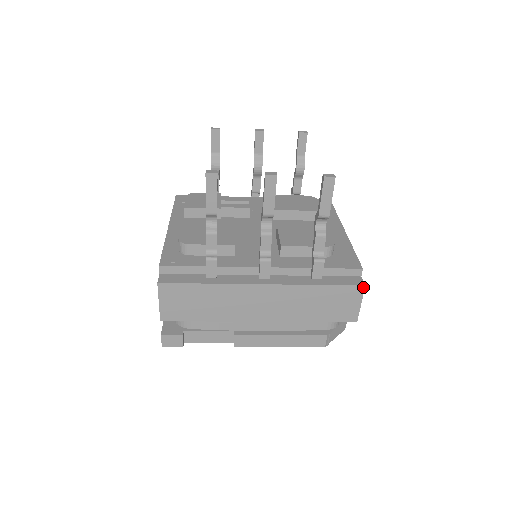
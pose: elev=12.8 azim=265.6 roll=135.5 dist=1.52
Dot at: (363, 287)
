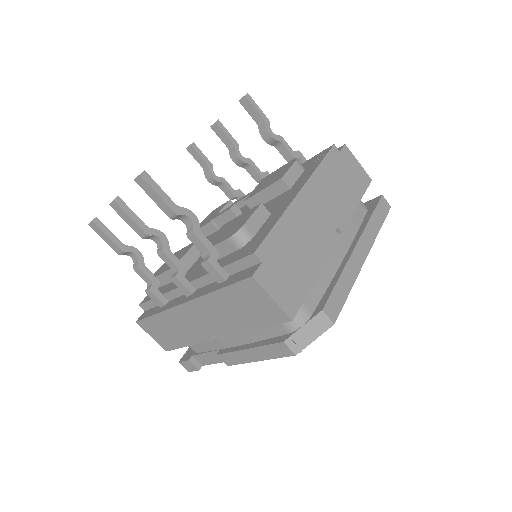
Dot at: (252, 279)
